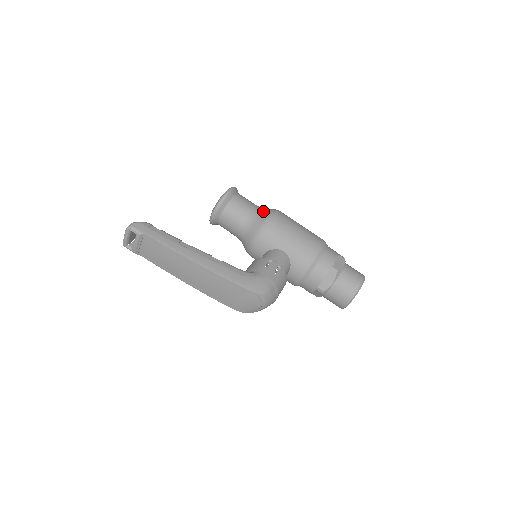
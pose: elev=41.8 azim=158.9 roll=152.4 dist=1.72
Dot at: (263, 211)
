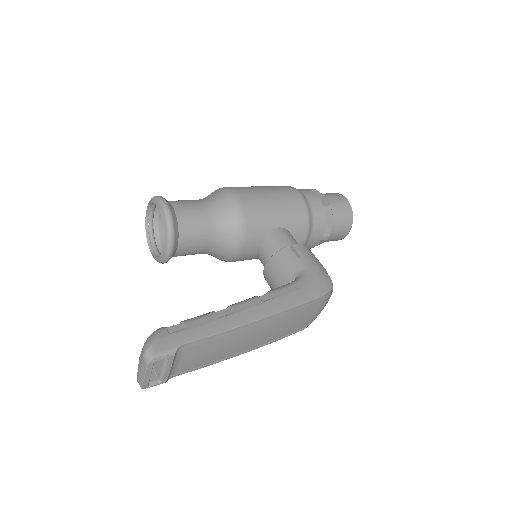
Dot at: (218, 200)
